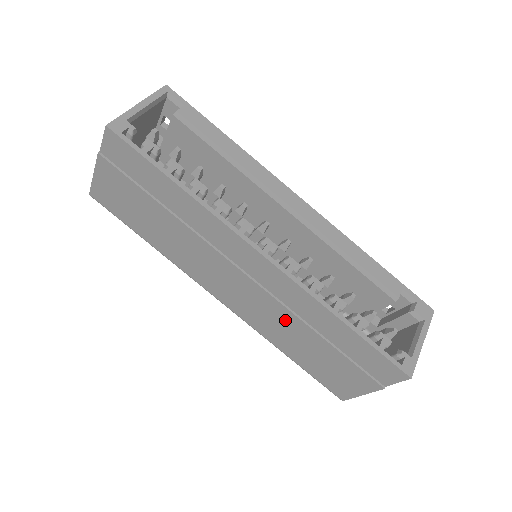
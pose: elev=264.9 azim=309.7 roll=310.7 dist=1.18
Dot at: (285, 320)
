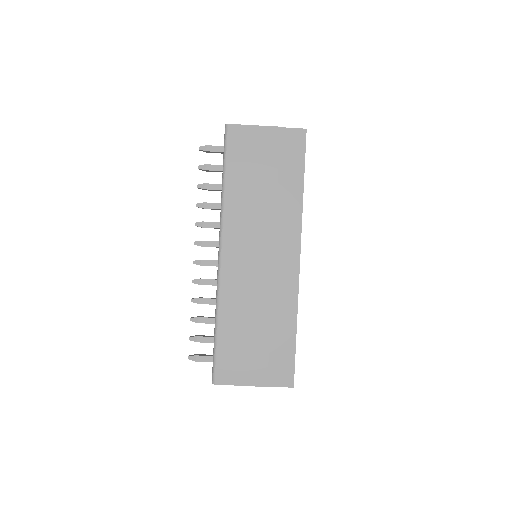
Dot at: (258, 301)
